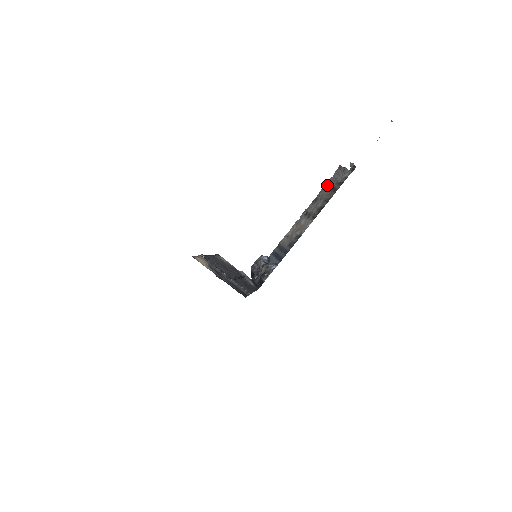
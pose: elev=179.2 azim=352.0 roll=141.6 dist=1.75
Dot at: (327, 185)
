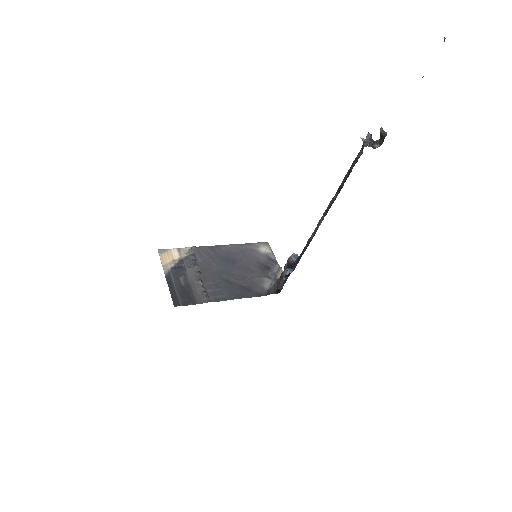
Dot at: (351, 165)
